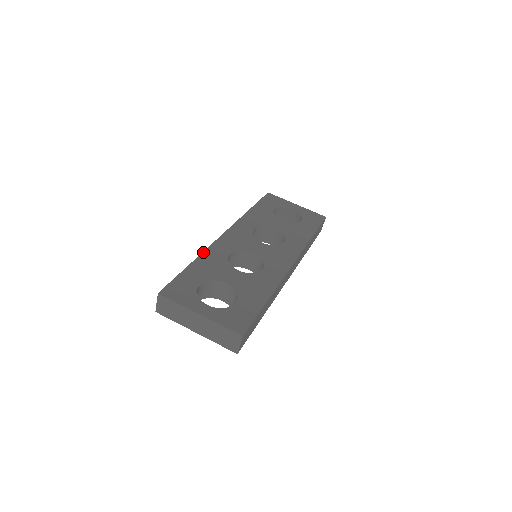
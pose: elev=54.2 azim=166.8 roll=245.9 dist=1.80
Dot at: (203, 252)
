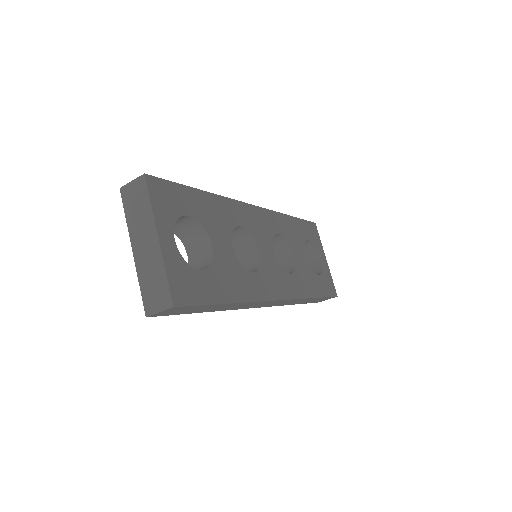
Dot at: (221, 196)
